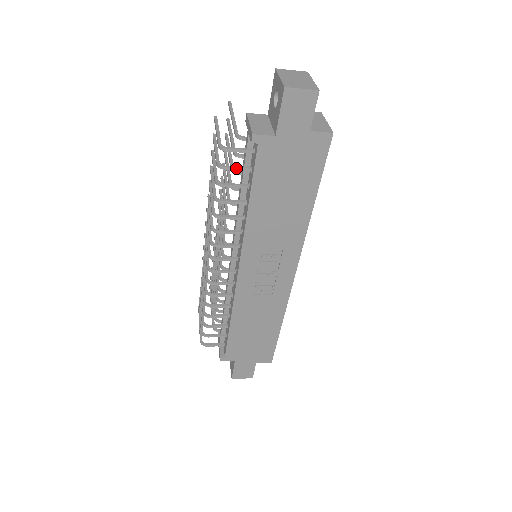
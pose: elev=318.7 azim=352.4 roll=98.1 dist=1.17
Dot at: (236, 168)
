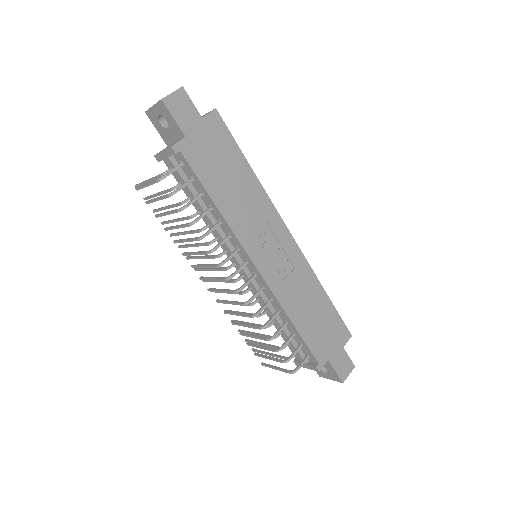
Dot at: (182, 185)
